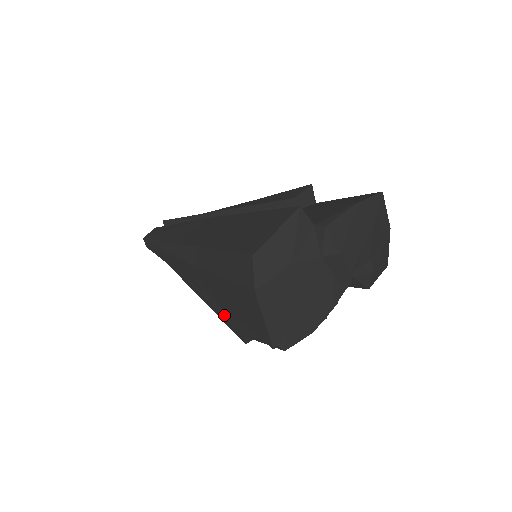
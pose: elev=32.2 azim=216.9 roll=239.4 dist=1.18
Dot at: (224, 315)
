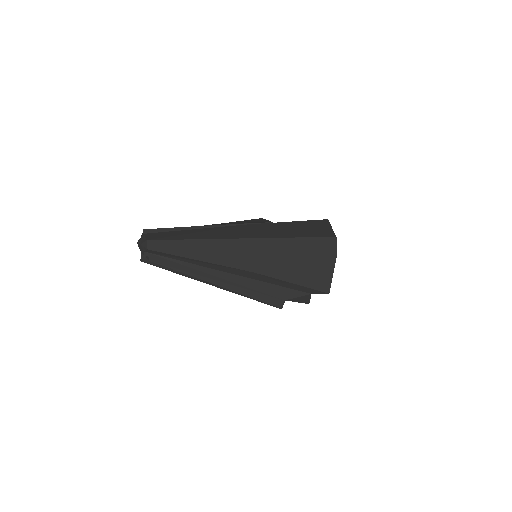
Dot at: (263, 291)
